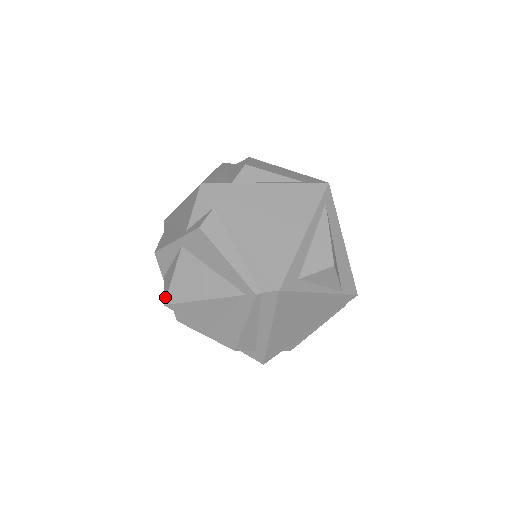
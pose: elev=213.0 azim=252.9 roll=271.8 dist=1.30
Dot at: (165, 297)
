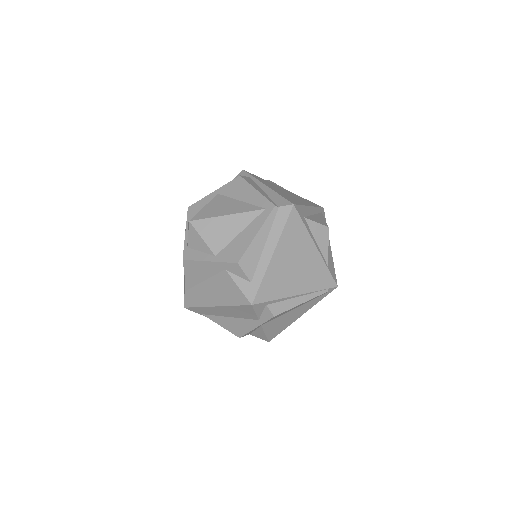
Dot at: (192, 218)
